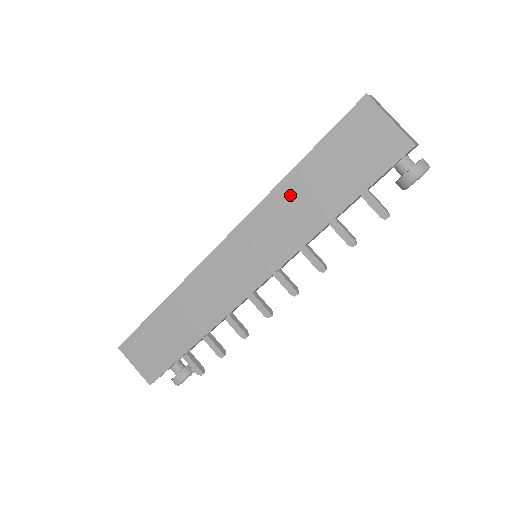
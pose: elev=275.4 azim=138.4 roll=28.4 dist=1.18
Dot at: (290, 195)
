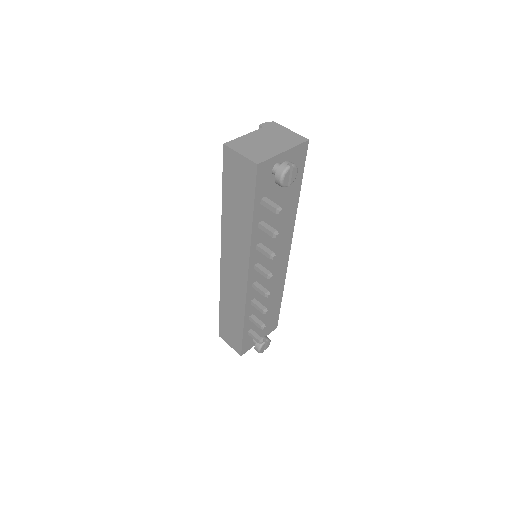
Dot at: (229, 218)
